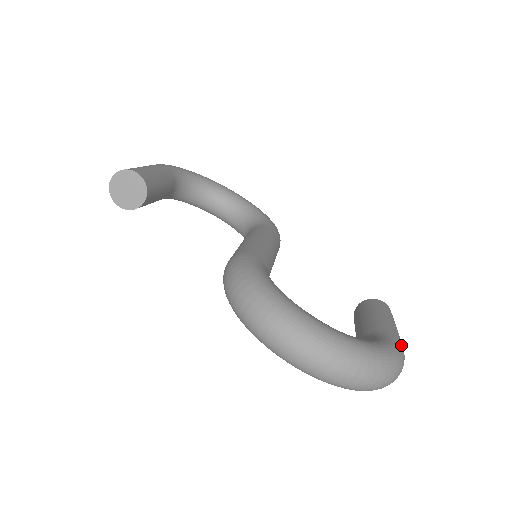
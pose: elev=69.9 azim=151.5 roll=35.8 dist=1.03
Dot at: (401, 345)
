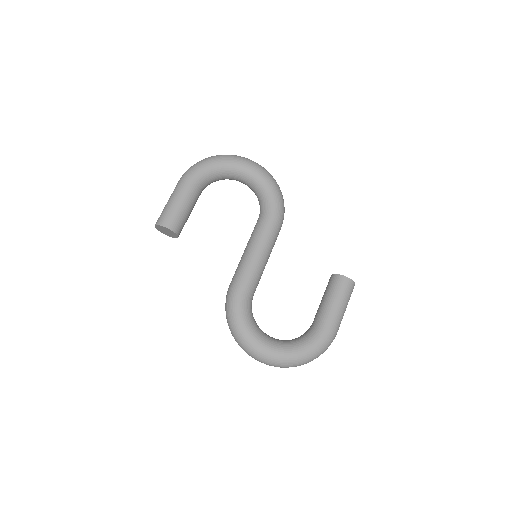
Dot at: (331, 334)
